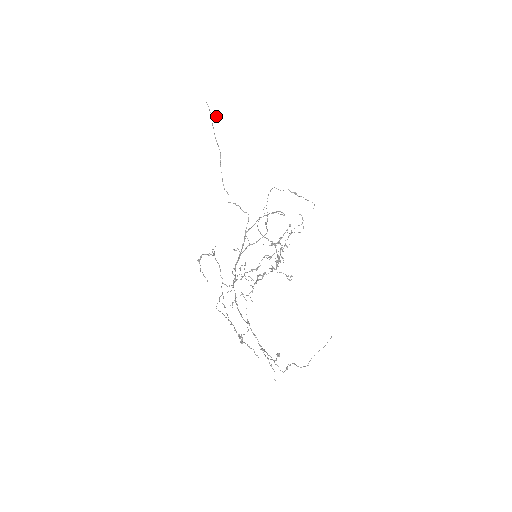
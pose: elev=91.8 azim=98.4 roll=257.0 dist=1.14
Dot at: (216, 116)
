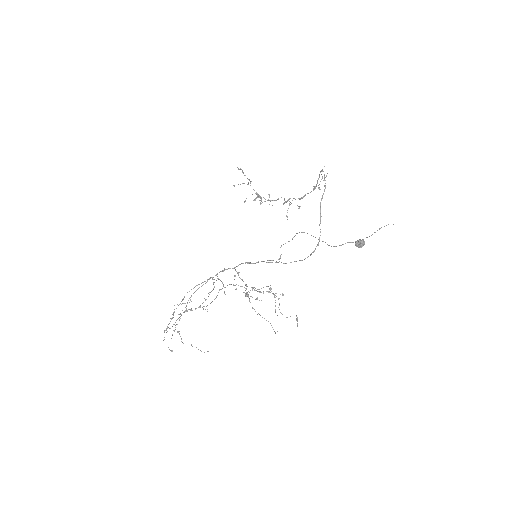
Dot at: occluded
